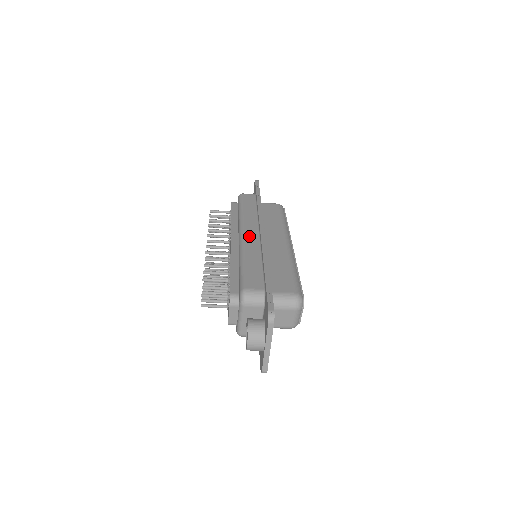
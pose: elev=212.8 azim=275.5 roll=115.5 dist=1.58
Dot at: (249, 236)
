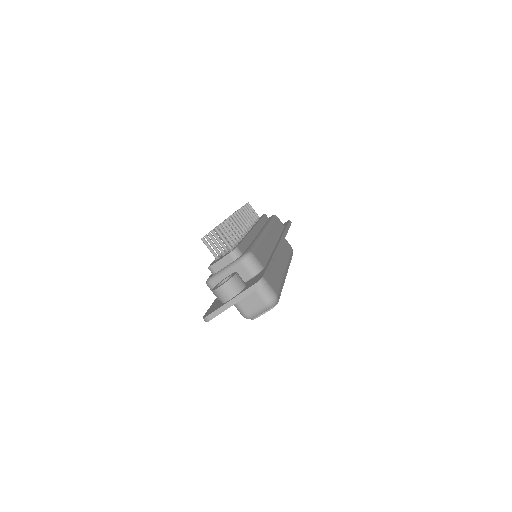
Dot at: (270, 236)
